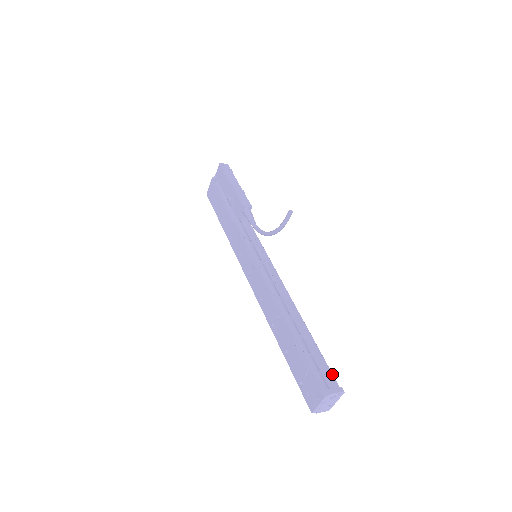
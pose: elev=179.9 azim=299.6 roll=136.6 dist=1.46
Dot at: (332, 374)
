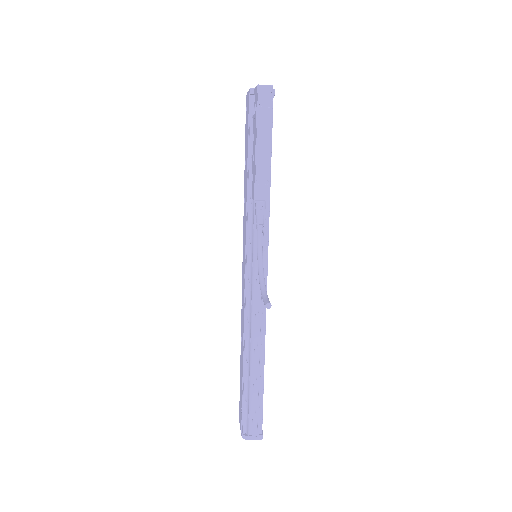
Dot at: (261, 420)
